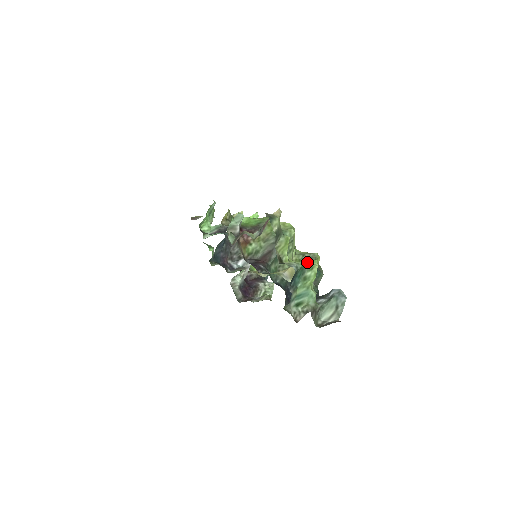
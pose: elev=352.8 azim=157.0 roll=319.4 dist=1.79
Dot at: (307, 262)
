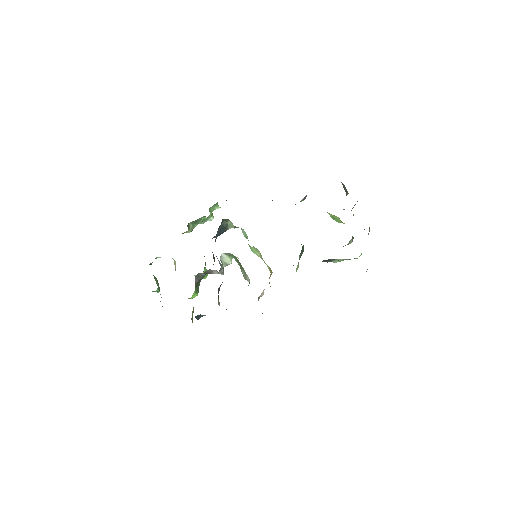
Dot at: occluded
